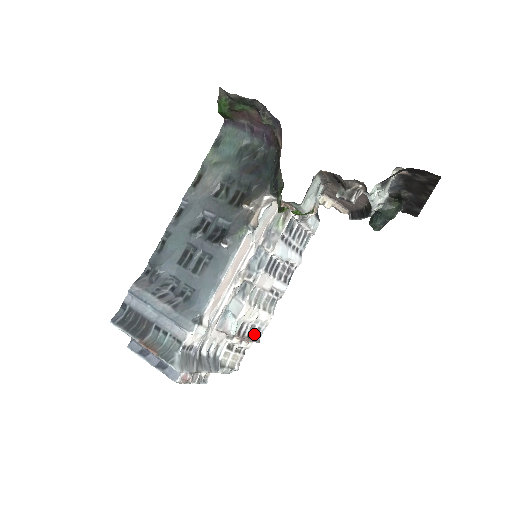
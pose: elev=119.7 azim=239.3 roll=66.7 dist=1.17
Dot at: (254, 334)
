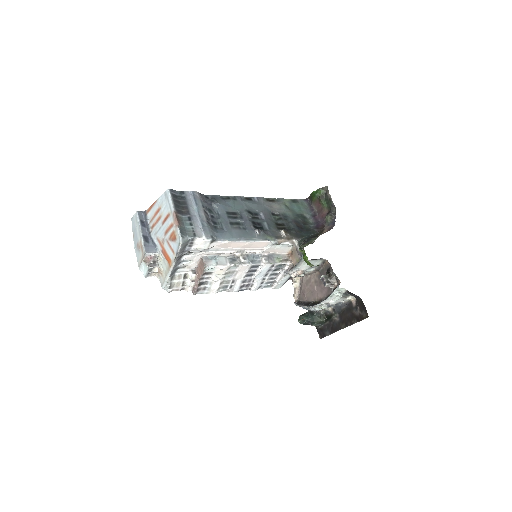
Dot at: (201, 287)
